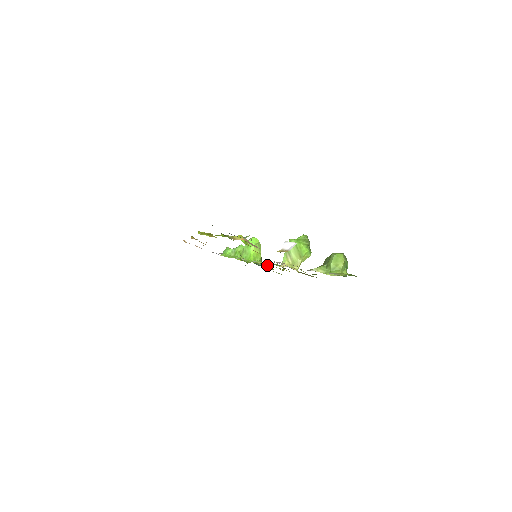
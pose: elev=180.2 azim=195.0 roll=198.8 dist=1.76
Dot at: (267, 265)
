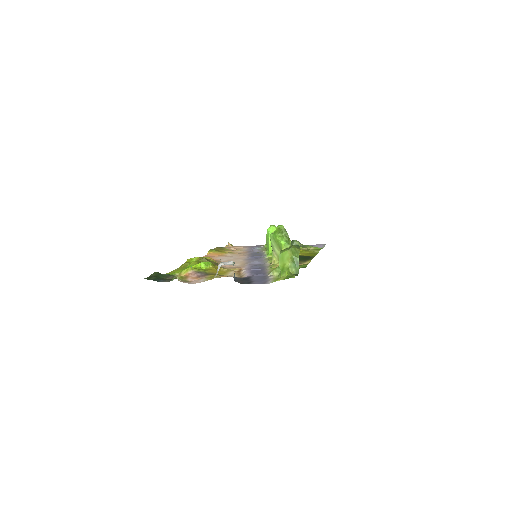
Dot at: occluded
